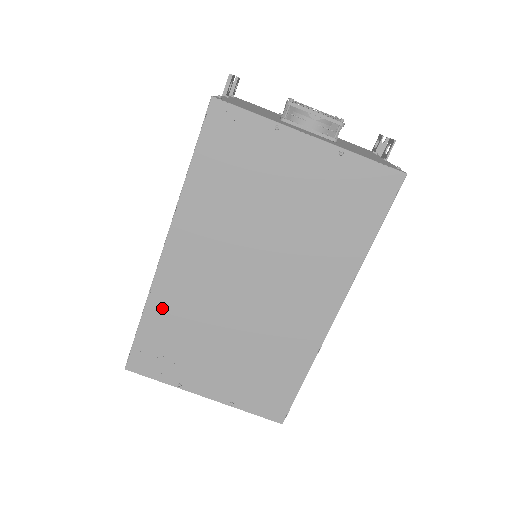
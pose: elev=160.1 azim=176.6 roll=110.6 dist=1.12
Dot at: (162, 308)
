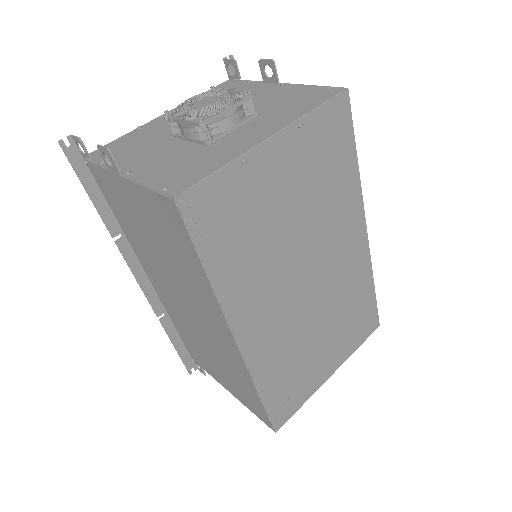
Dot at: (268, 373)
